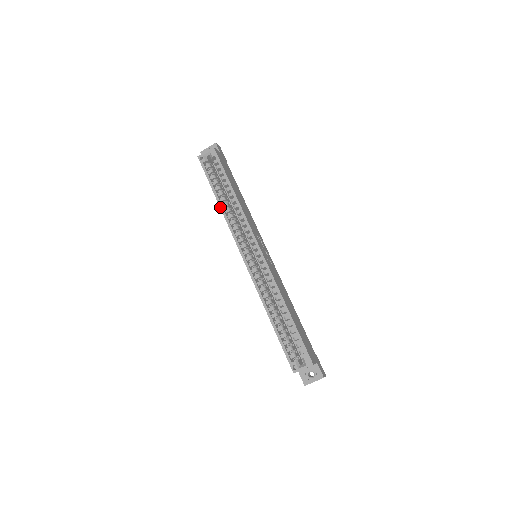
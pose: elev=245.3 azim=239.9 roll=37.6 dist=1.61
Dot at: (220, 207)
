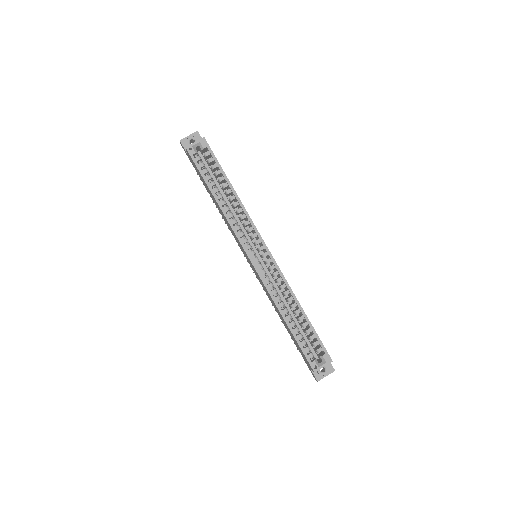
Dot at: (219, 205)
